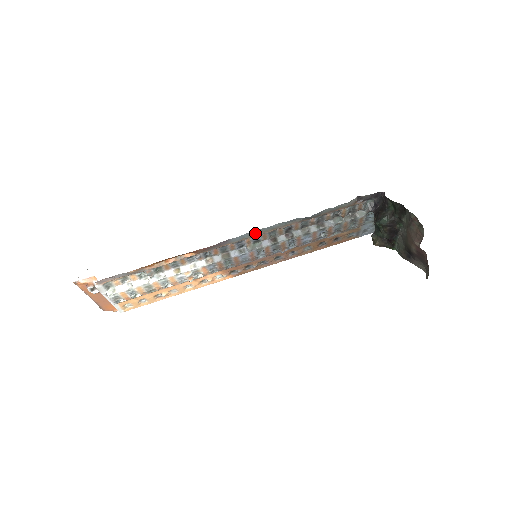
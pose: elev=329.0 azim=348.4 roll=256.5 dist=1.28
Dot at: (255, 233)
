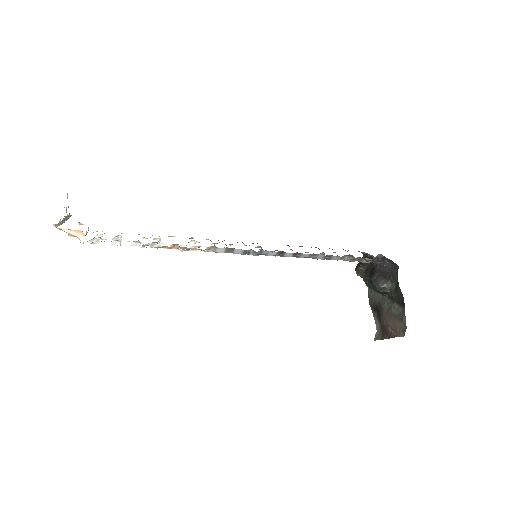
Dot at: occluded
